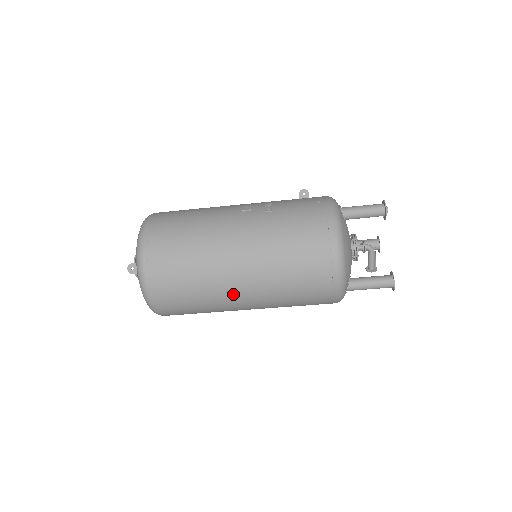
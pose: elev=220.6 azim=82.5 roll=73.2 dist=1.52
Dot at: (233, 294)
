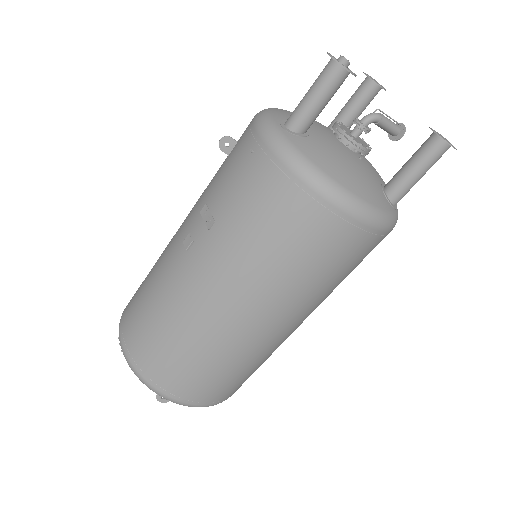
Dot at: (276, 337)
